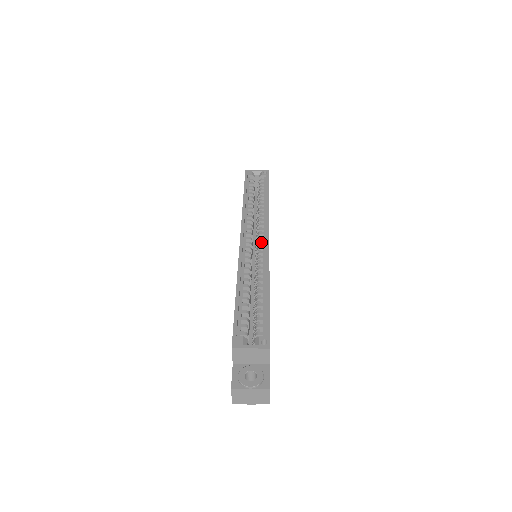
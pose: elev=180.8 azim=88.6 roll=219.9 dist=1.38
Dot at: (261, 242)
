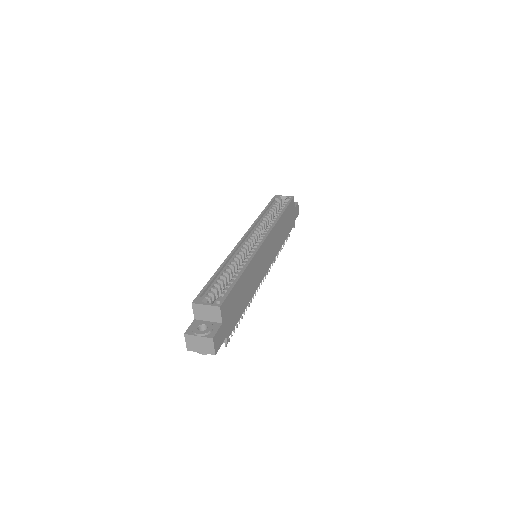
Dot at: (258, 242)
